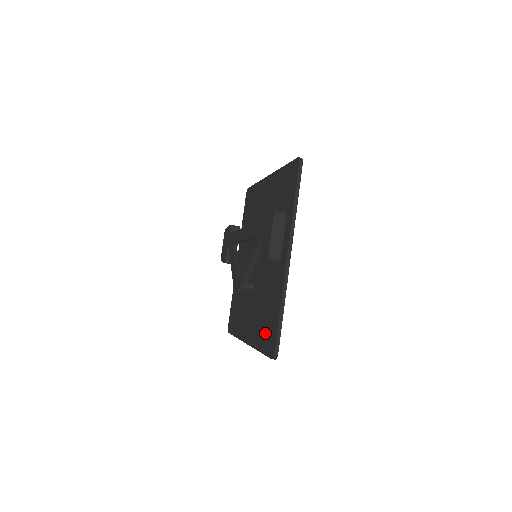
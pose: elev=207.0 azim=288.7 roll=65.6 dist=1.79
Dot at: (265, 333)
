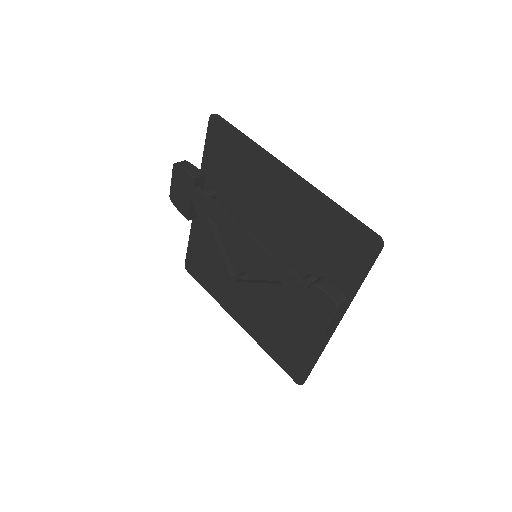
Dot at: (282, 352)
